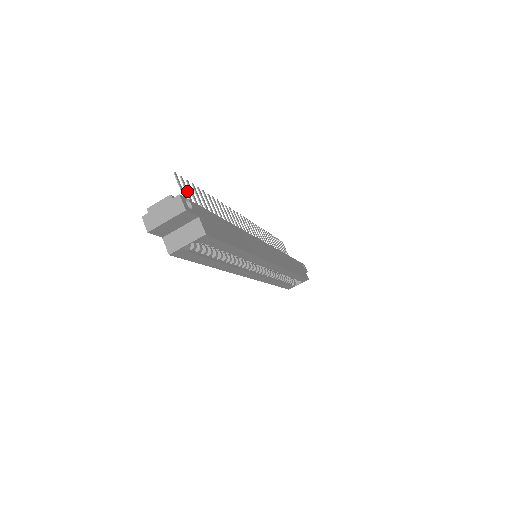
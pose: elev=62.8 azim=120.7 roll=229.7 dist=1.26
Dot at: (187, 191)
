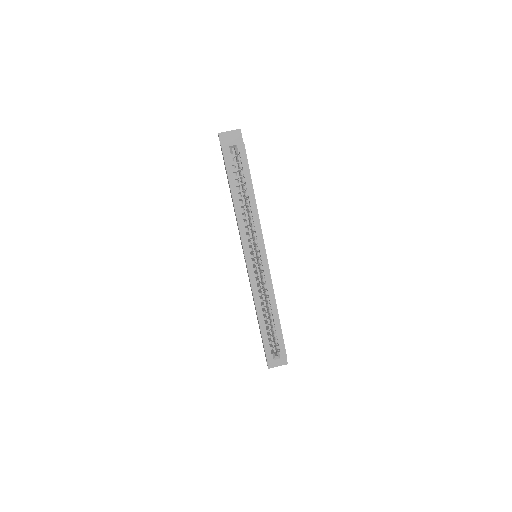
Dot at: occluded
